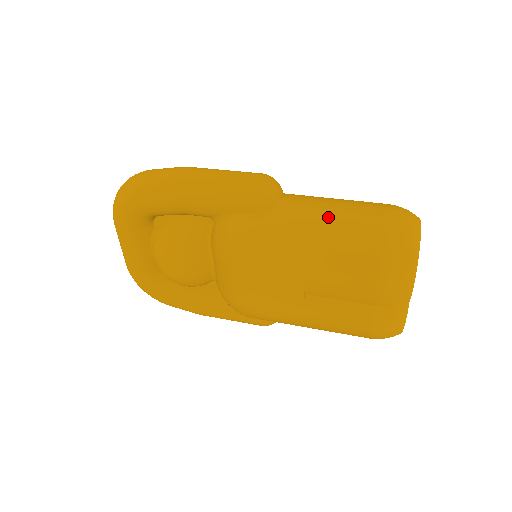
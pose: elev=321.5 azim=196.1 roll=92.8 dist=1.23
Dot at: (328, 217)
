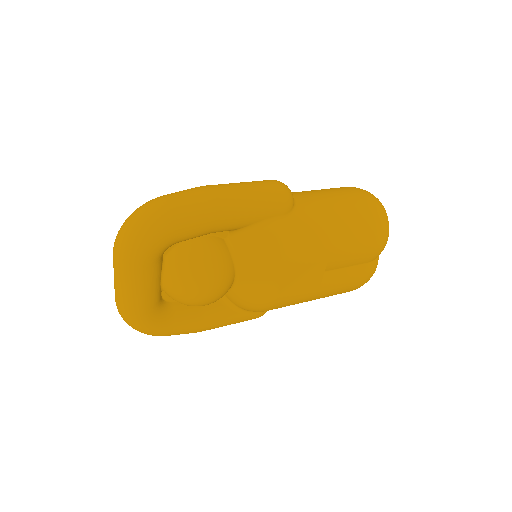
Dot at: (332, 205)
